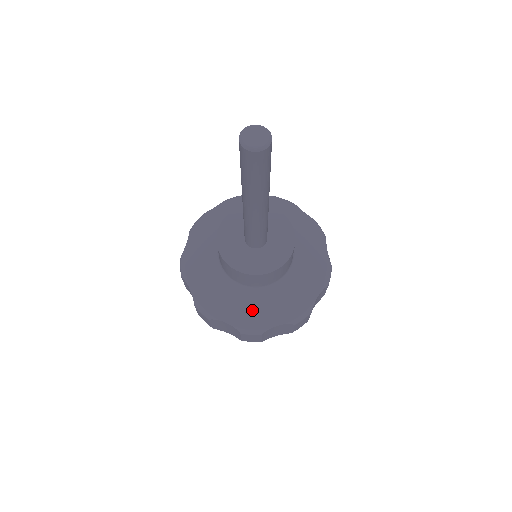
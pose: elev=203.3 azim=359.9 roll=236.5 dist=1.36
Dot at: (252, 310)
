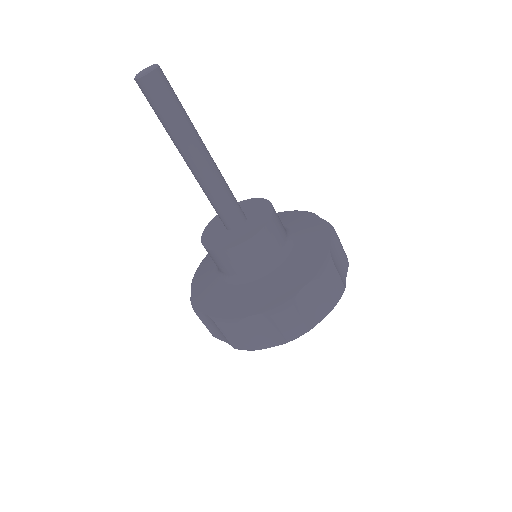
Dot at: (231, 300)
